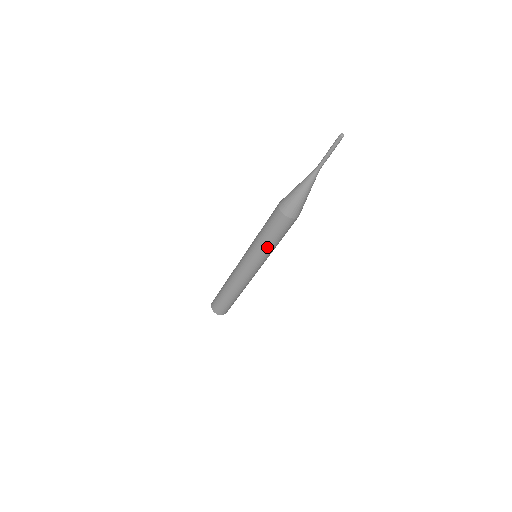
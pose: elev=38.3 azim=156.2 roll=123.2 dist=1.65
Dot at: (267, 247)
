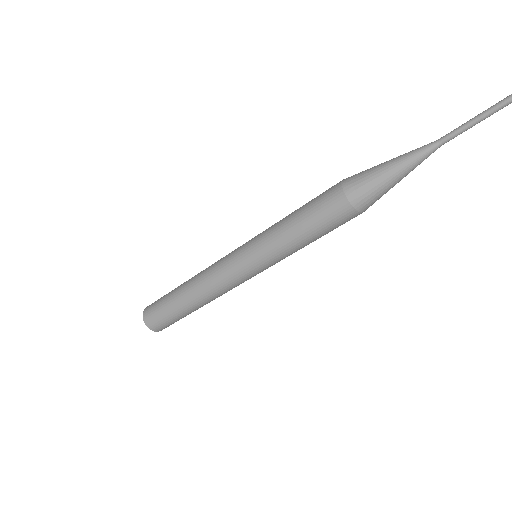
Dot at: (282, 235)
